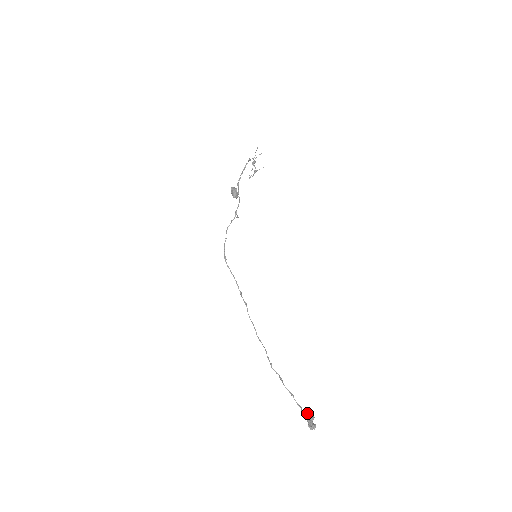
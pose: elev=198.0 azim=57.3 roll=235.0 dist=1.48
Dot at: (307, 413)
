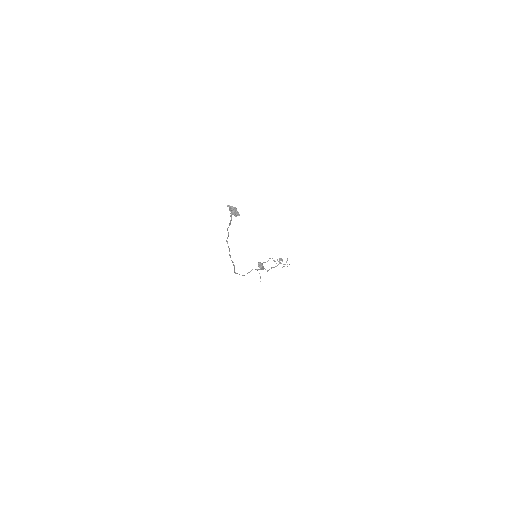
Dot at: occluded
